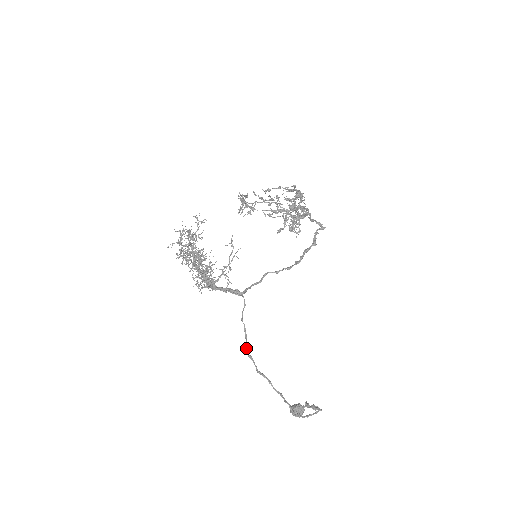
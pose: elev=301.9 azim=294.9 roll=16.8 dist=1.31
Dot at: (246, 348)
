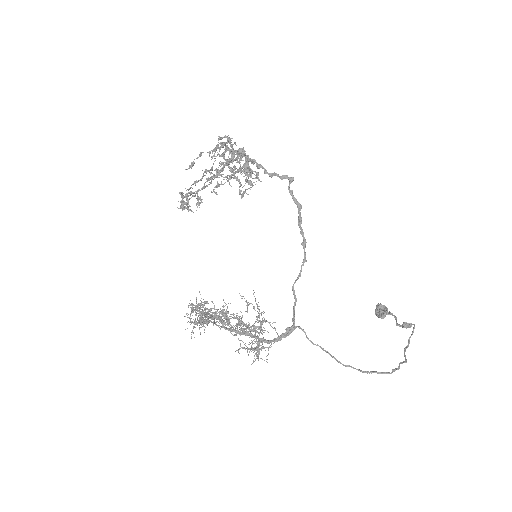
Dot at: occluded
